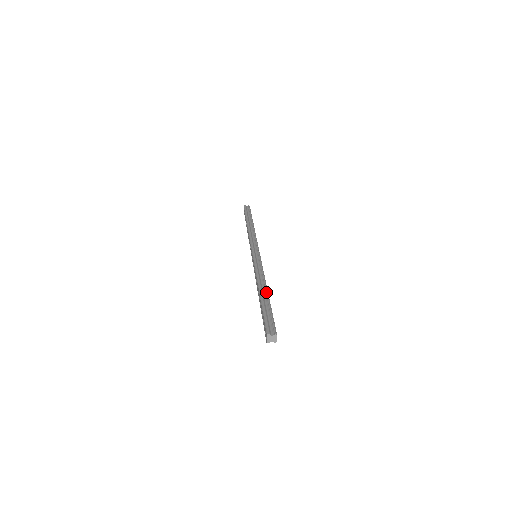
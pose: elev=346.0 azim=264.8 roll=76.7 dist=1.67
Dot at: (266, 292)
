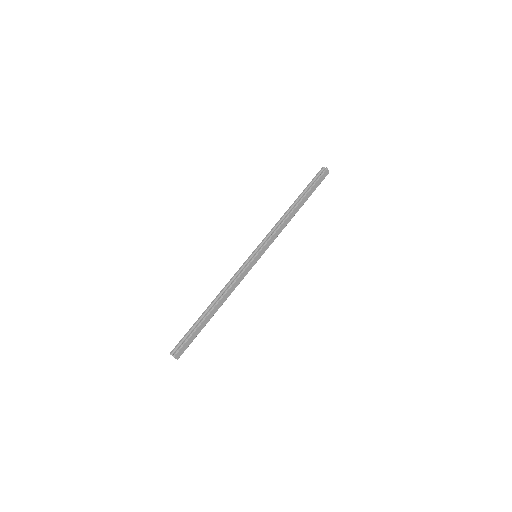
Dot at: (210, 309)
